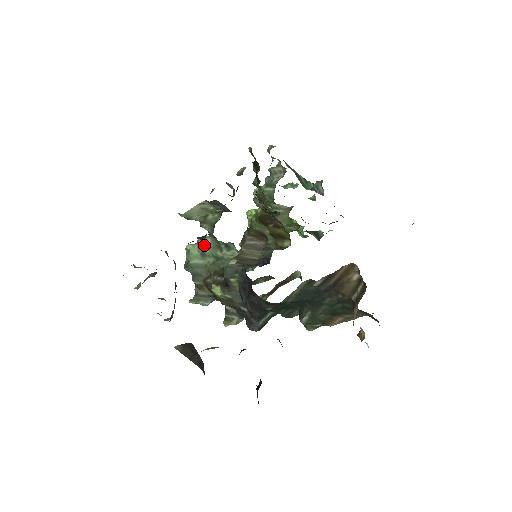
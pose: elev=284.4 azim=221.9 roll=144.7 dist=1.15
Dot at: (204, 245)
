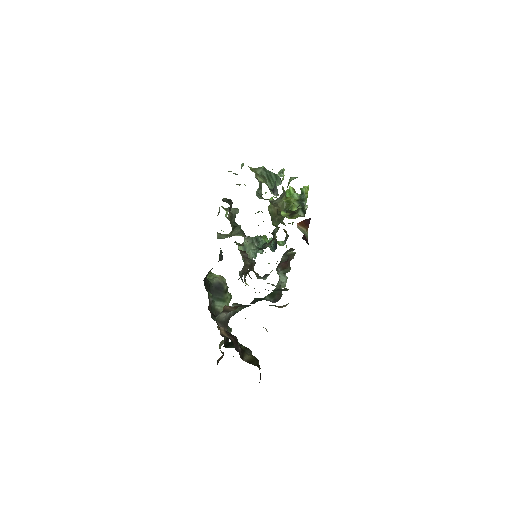
Dot at: (245, 245)
